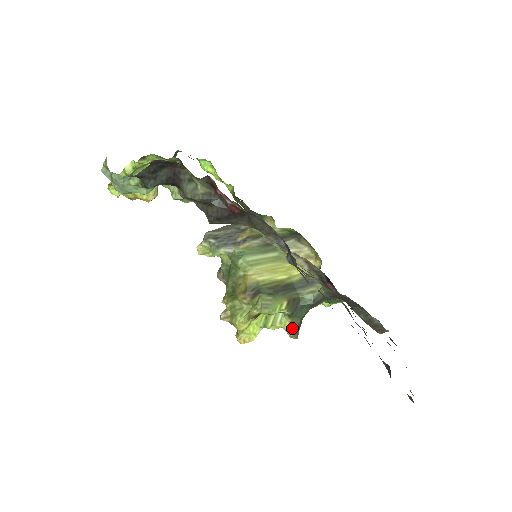
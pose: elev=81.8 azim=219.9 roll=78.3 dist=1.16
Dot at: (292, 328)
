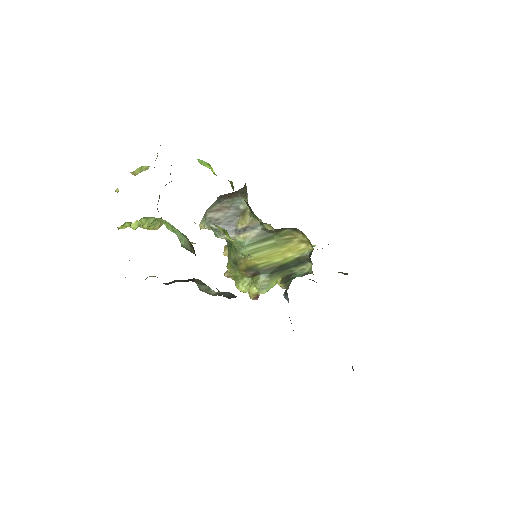
Dot at: (284, 285)
